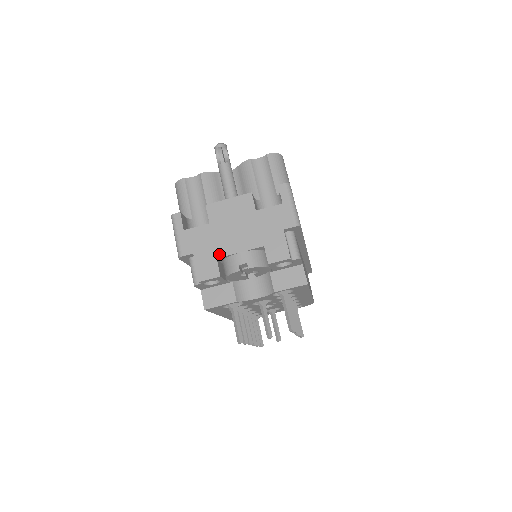
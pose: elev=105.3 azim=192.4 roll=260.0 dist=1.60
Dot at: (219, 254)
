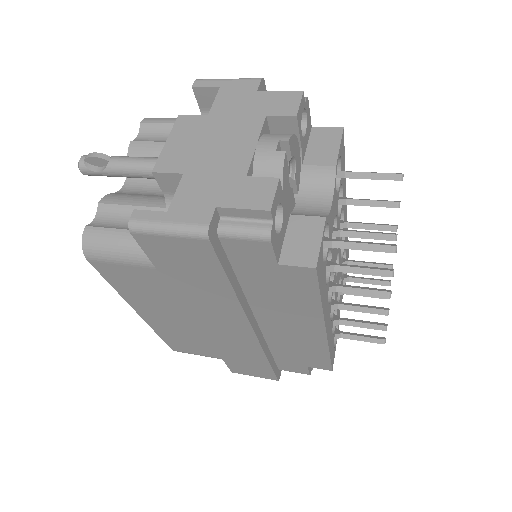
Dot at: (241, 171)
